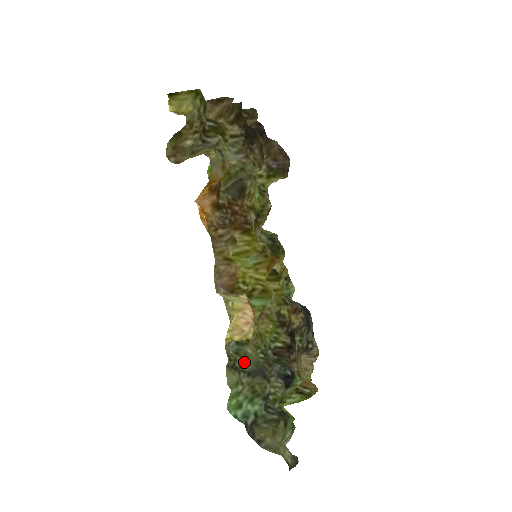
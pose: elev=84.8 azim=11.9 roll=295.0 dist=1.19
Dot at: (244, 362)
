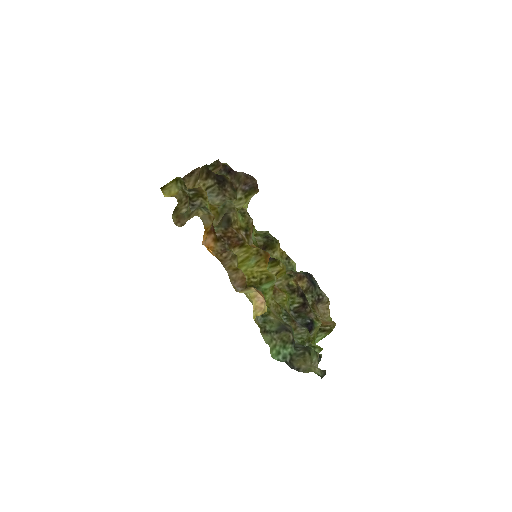
Dot at: (271, 326)
